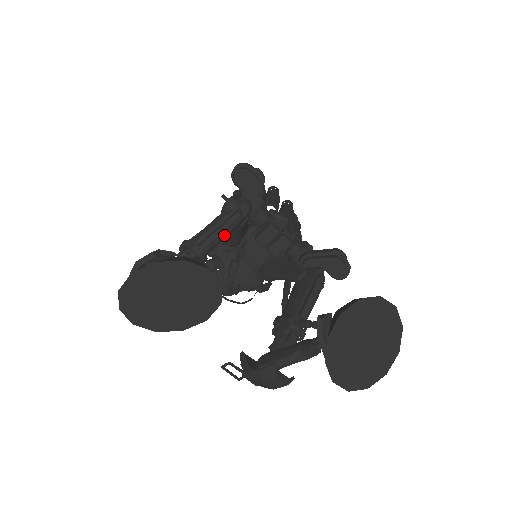
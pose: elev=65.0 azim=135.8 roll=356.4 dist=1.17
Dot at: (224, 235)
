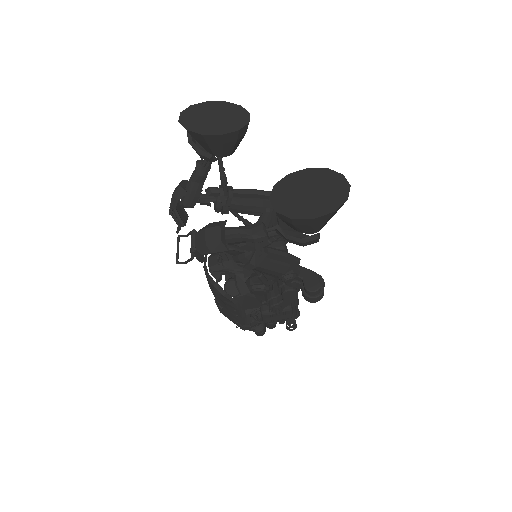
Dot at: (254, 194)
